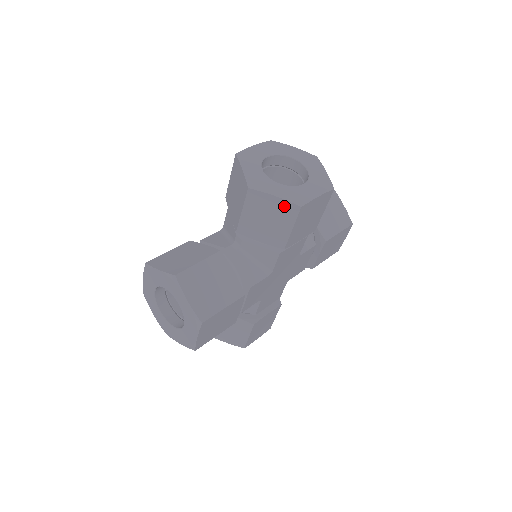
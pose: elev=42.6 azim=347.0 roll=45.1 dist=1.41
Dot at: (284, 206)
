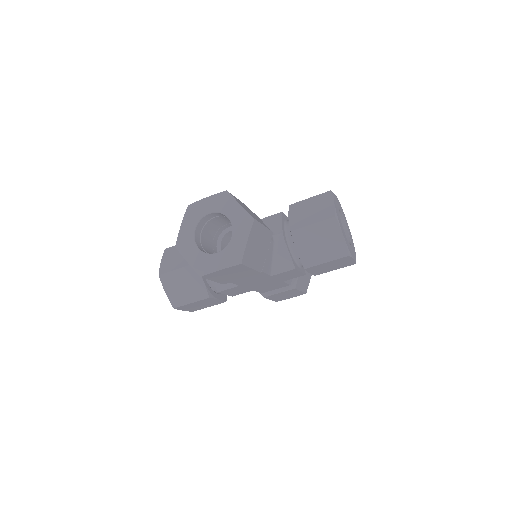
Dot at: (340, 246)
